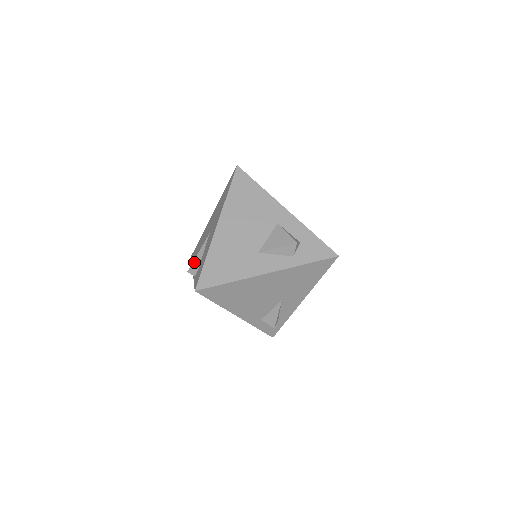
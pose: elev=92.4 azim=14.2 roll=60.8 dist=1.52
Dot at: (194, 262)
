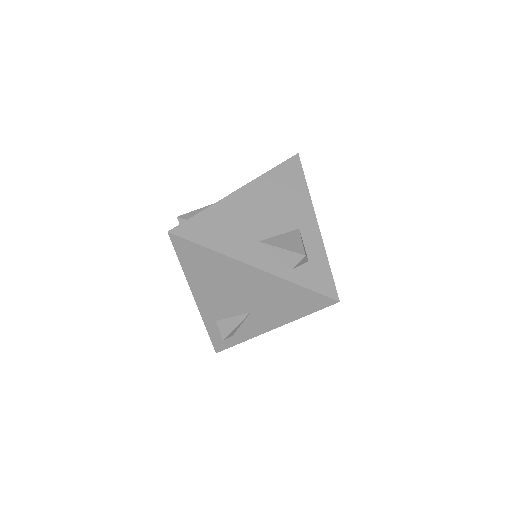
Dot at: (190, 213)
